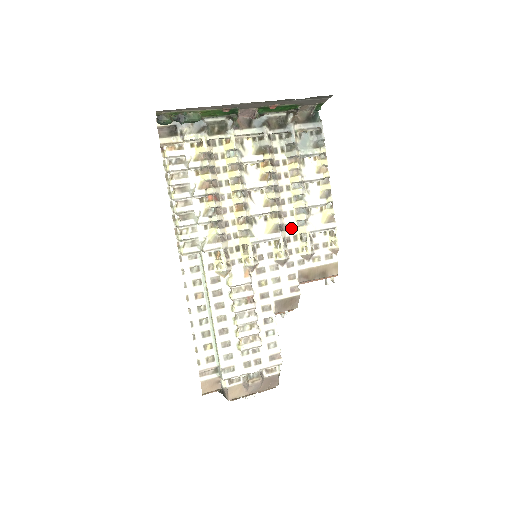
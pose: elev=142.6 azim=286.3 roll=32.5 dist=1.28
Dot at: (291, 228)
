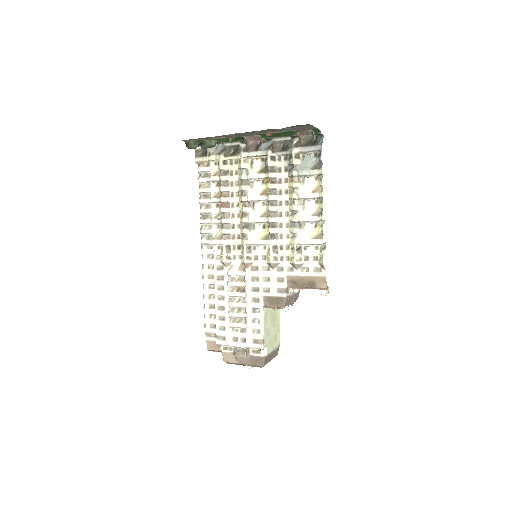
Dot at: (285, 238)
